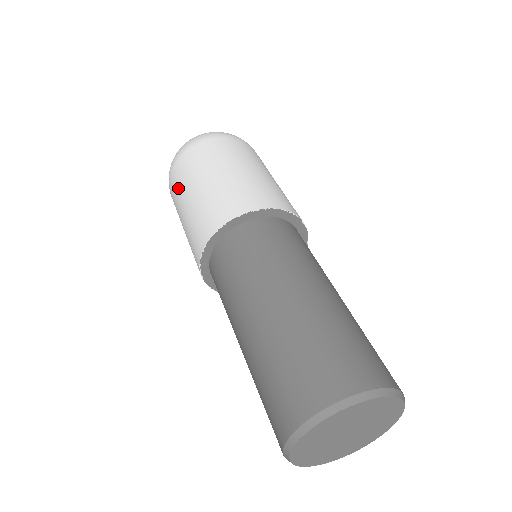
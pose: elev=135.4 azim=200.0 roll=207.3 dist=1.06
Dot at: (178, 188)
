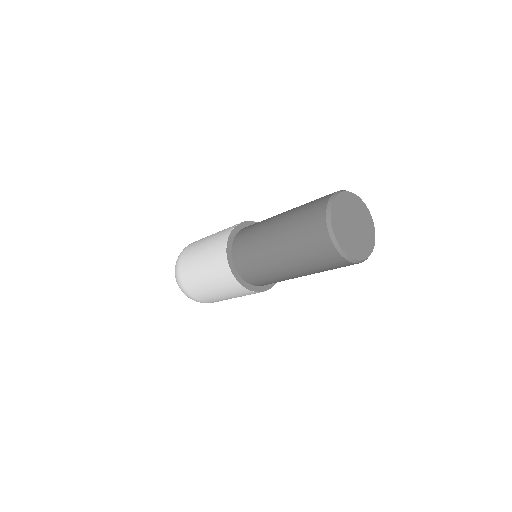
Dot at: (193, 281)
